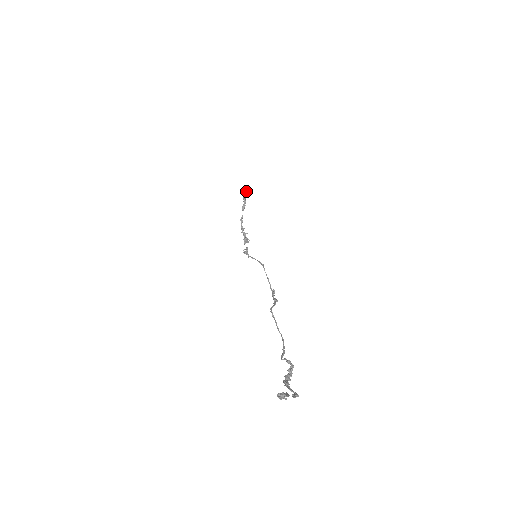
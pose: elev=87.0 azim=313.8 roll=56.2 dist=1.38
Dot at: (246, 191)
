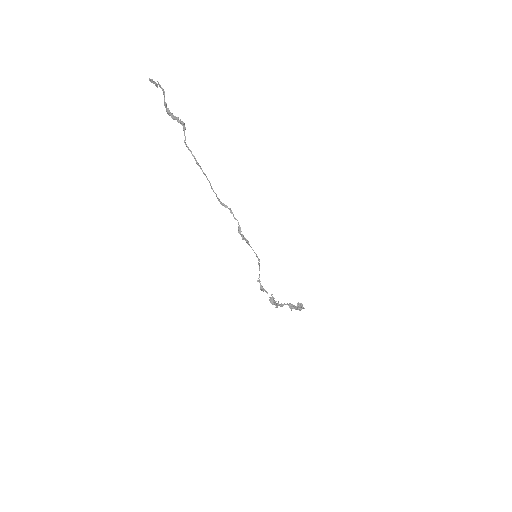
Dot at: (300, 305)
